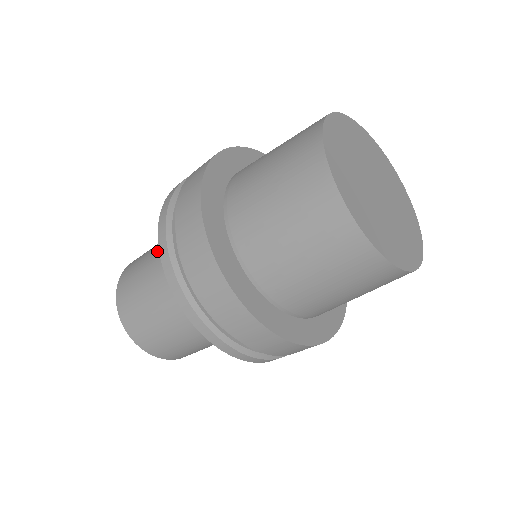
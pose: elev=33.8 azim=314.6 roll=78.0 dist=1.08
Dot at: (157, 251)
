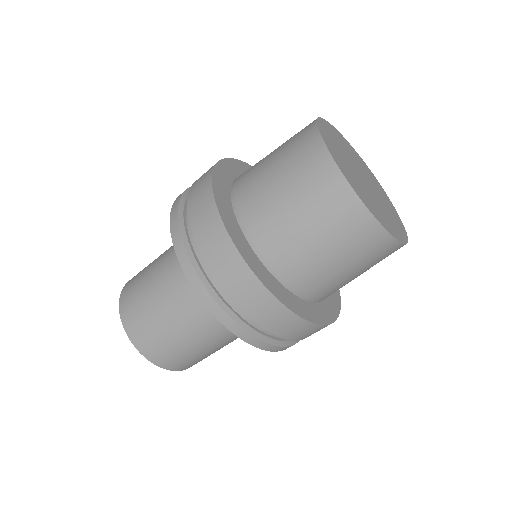
Dot at: (161, 280)
